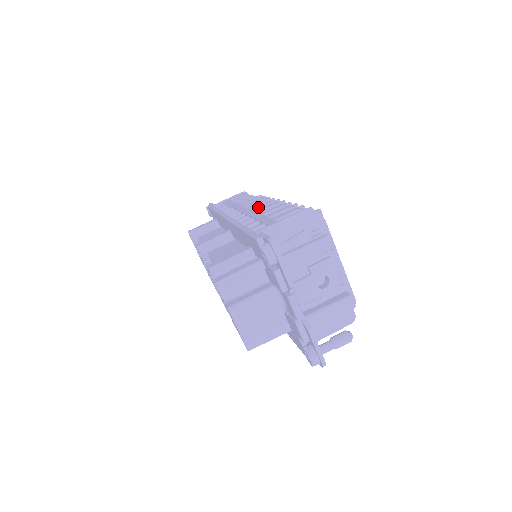
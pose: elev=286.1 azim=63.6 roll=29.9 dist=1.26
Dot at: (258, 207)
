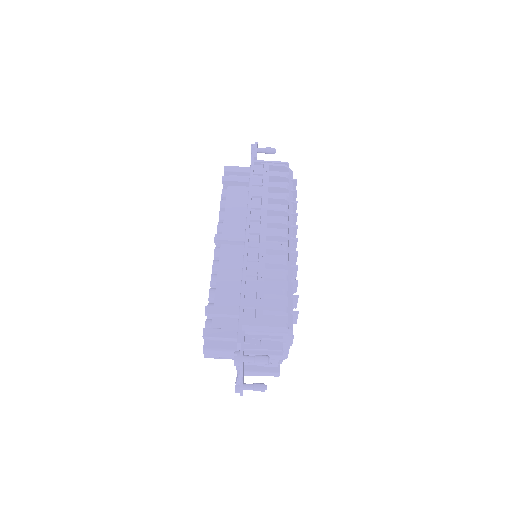
Dot at: (271, 249)
